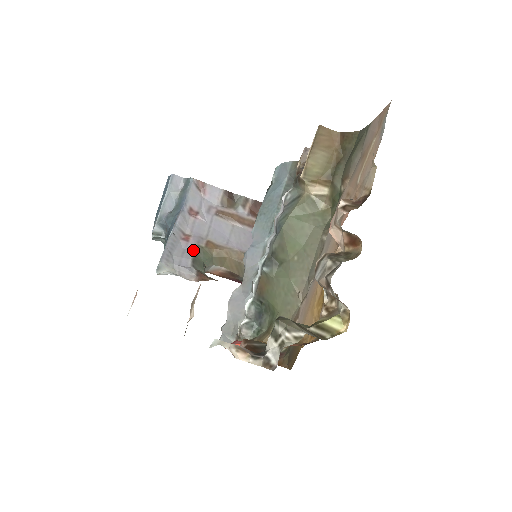
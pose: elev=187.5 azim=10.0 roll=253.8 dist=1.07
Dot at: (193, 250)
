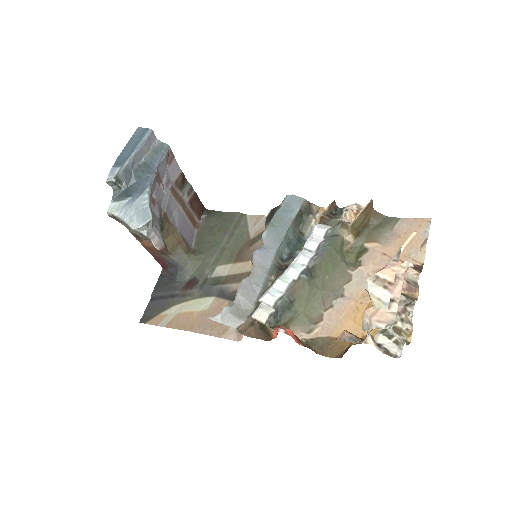
Dot at: (158, 216)
